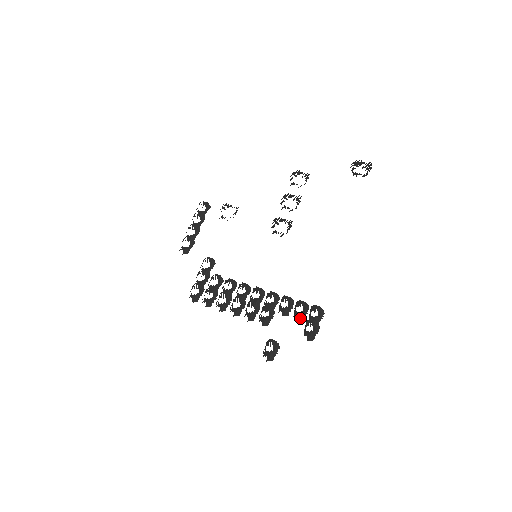
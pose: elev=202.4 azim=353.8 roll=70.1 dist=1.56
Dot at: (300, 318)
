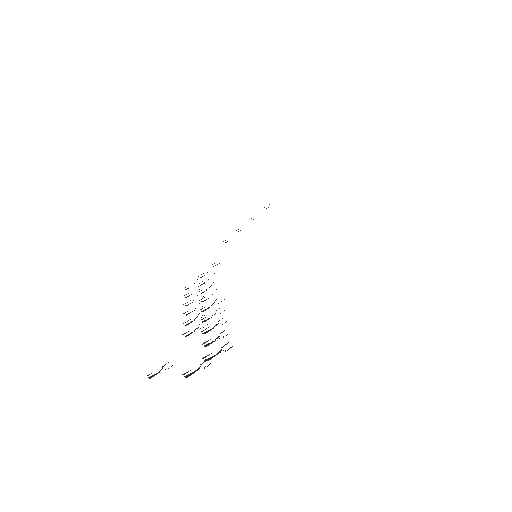
Dot at: occluded
